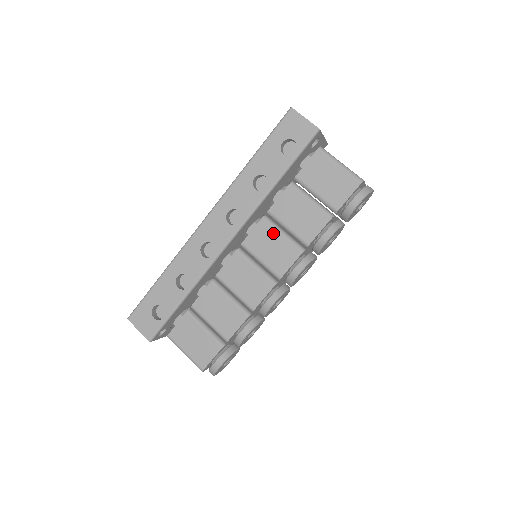
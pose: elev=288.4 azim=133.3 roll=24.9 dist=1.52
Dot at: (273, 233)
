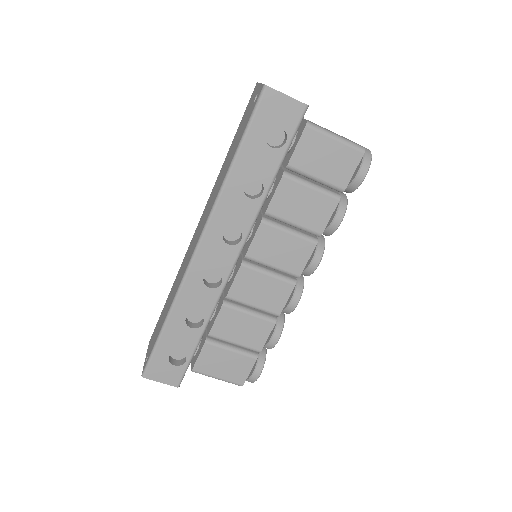
Dot at: (278, 235)
